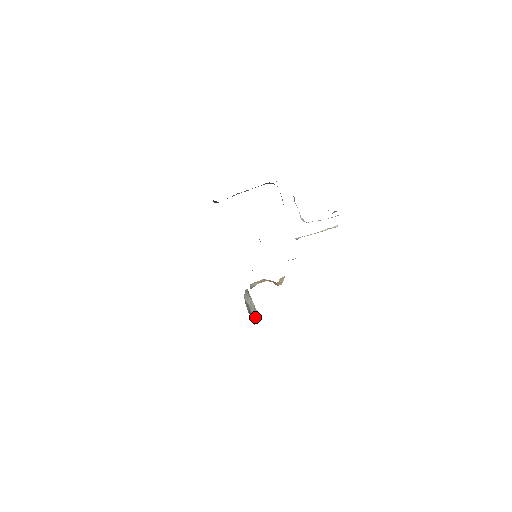
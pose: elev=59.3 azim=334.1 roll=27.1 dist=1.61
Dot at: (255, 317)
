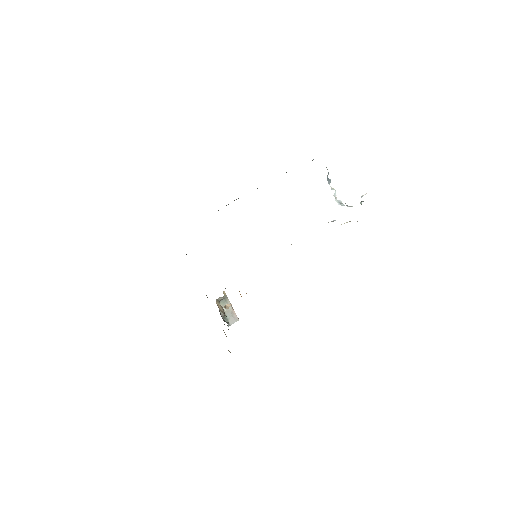
Dot at: (231, 319)
